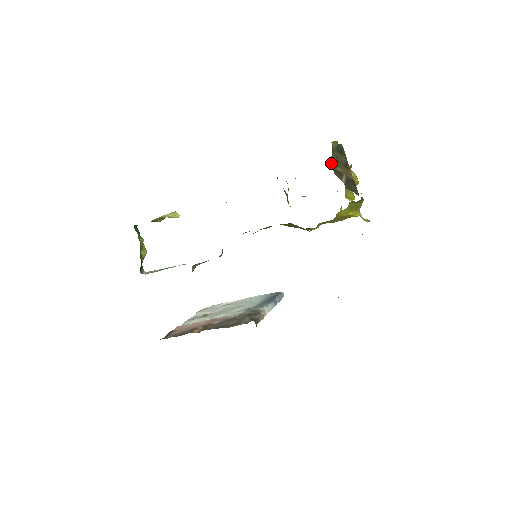
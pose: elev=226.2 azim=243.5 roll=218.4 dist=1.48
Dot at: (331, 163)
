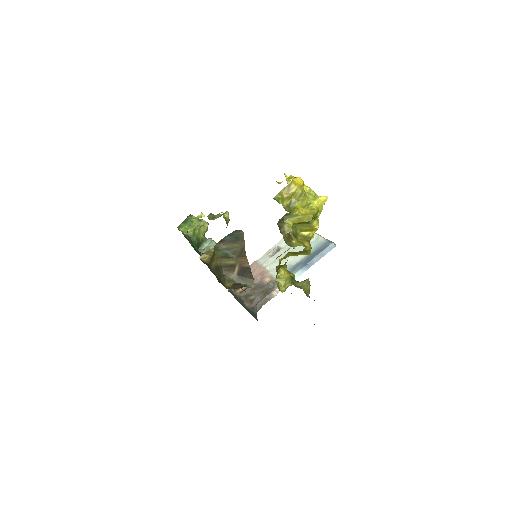
Dot at: (220, 259)
